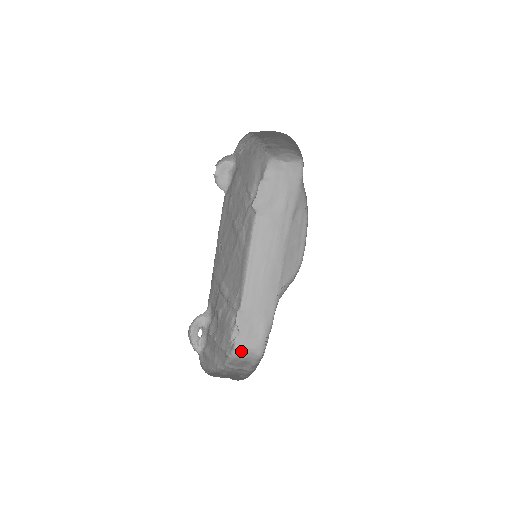
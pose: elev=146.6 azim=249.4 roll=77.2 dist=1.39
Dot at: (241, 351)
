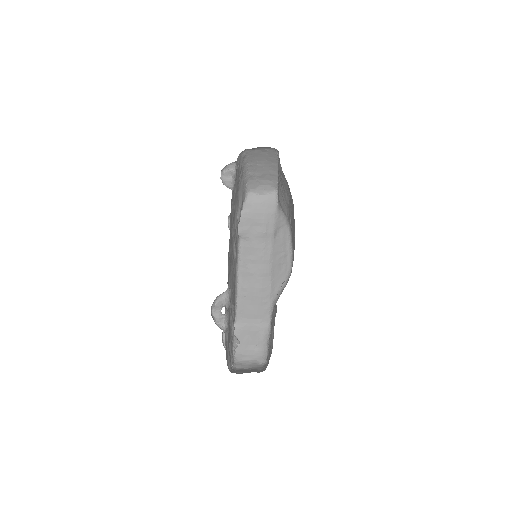
Dot at: (241, 364)
